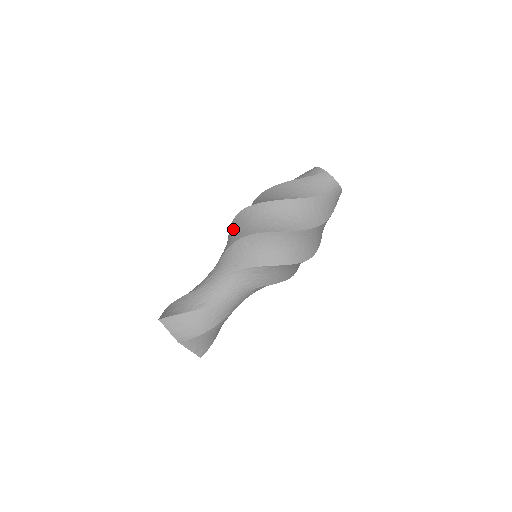
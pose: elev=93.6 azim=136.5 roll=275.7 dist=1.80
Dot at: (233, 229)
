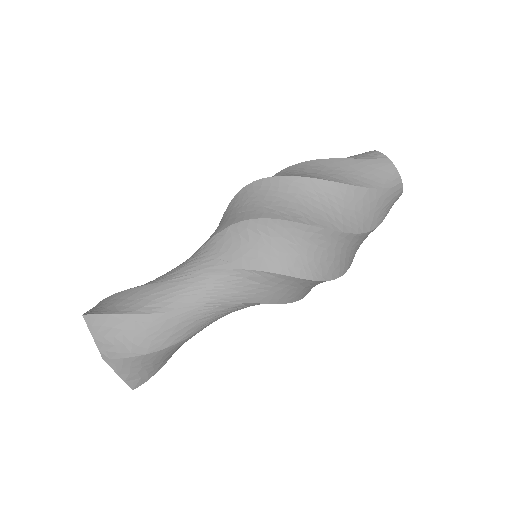
Dot at: (233, 207)
